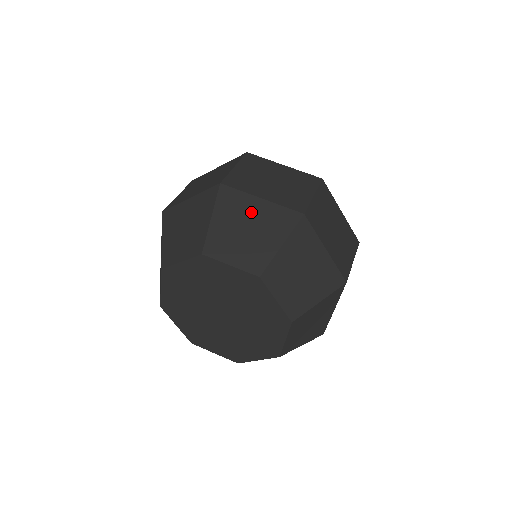
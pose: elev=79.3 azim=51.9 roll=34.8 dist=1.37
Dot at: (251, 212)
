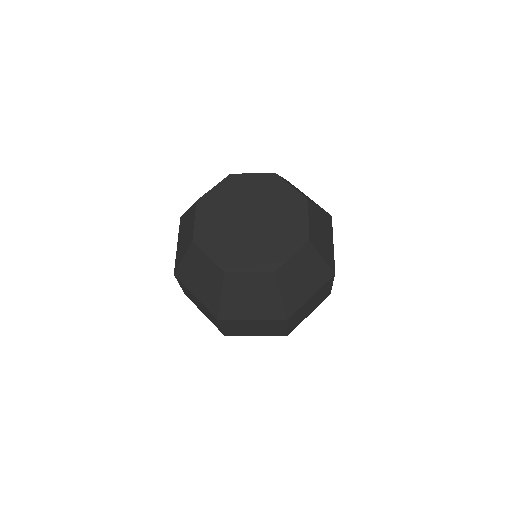
Dot at: occluded
